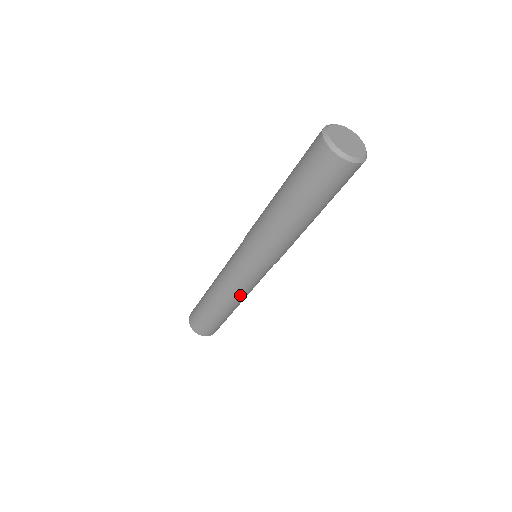
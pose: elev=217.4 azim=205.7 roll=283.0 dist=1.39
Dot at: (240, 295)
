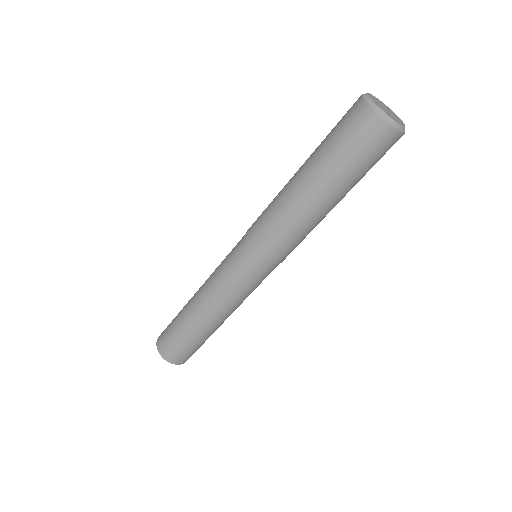
Dot at: (215, 294)
